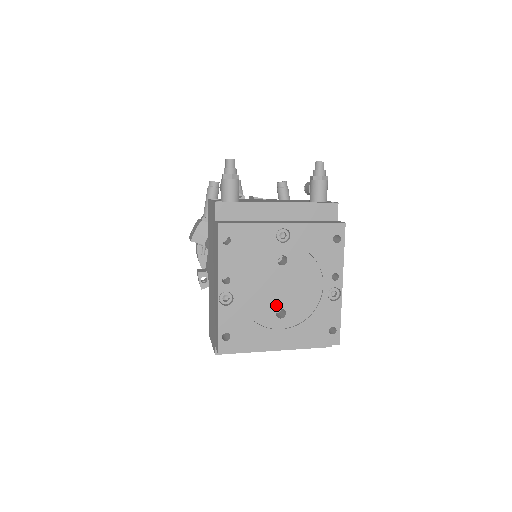
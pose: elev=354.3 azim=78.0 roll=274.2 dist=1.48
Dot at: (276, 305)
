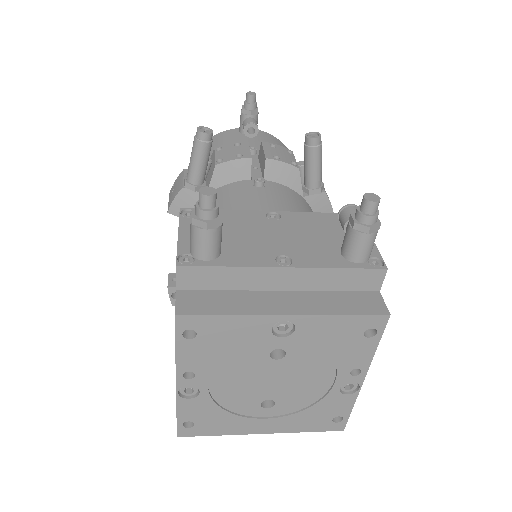
Dot at: (262, 397)
